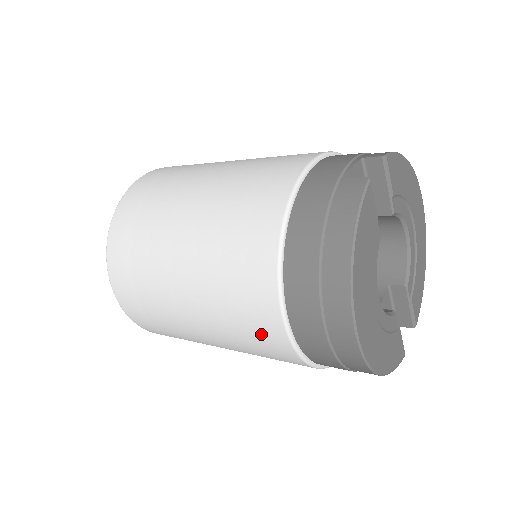
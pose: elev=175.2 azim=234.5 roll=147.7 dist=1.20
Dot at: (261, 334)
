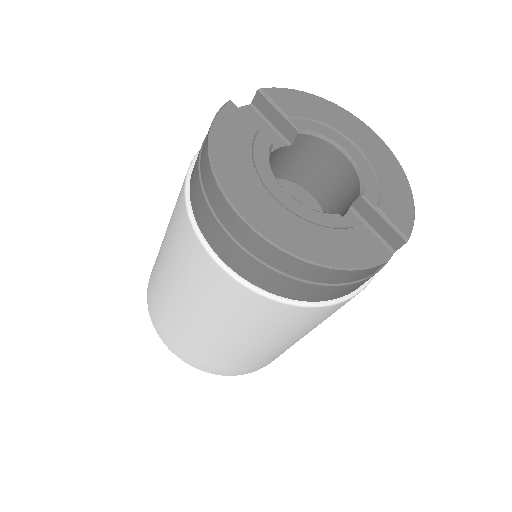
Dot at: (207, 278)
